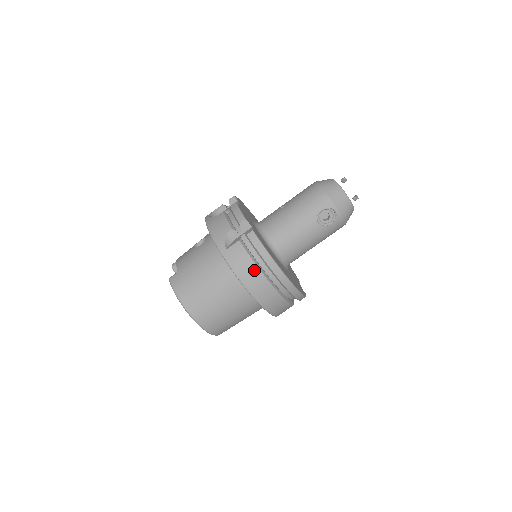
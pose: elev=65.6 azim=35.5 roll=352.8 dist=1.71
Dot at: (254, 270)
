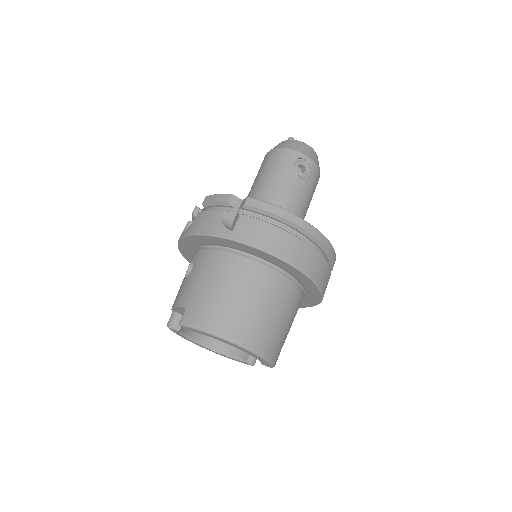
Dot at: (277, 233)
